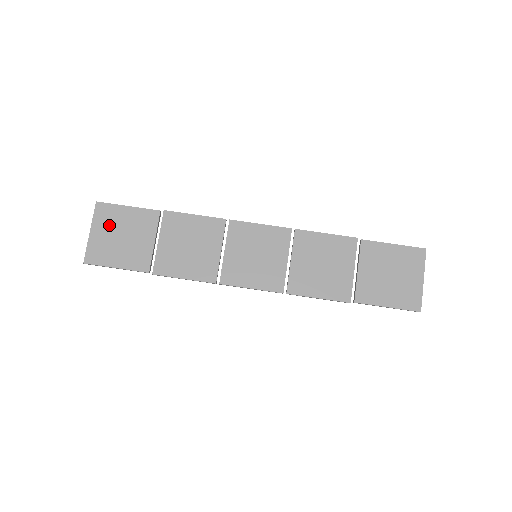
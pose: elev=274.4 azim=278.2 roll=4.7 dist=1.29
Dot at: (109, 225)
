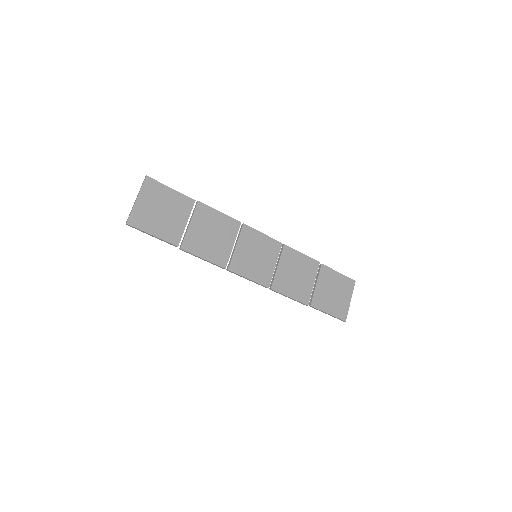
Dot at: (154, 198)
